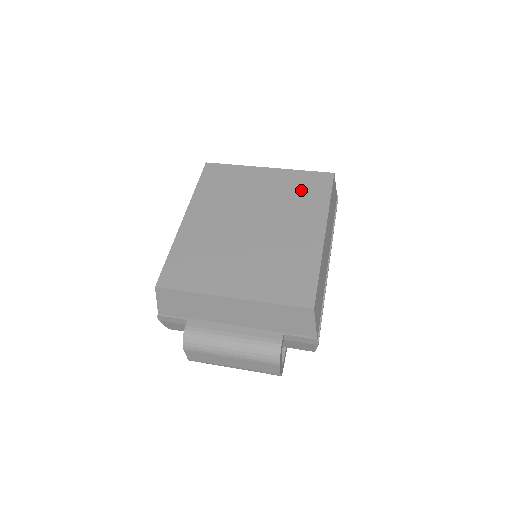
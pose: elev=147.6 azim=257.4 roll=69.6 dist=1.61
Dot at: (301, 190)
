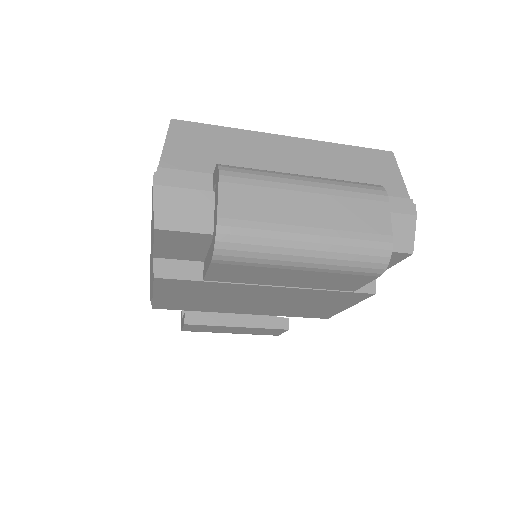
Dot at: occluded
